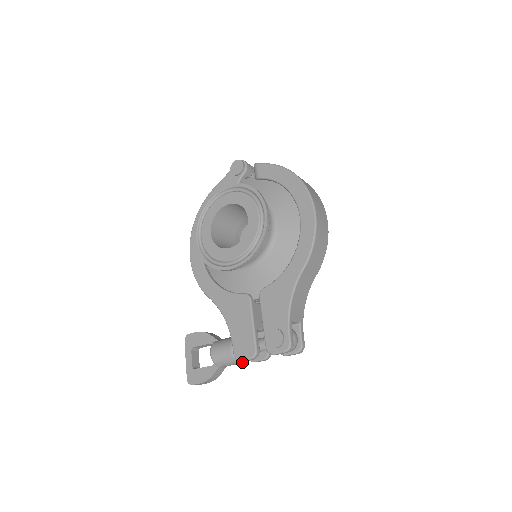
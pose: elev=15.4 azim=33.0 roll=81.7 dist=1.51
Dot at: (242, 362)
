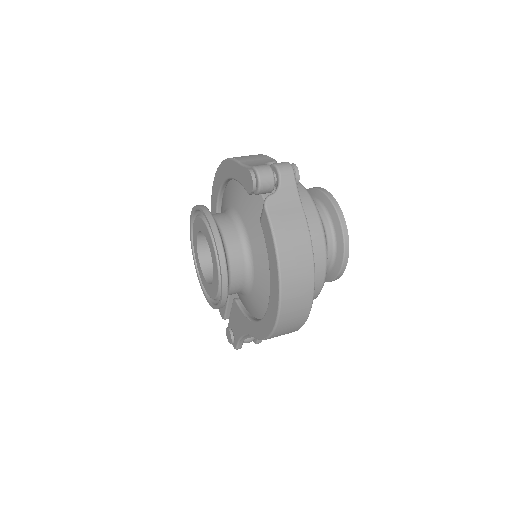
Dot at: occluded
